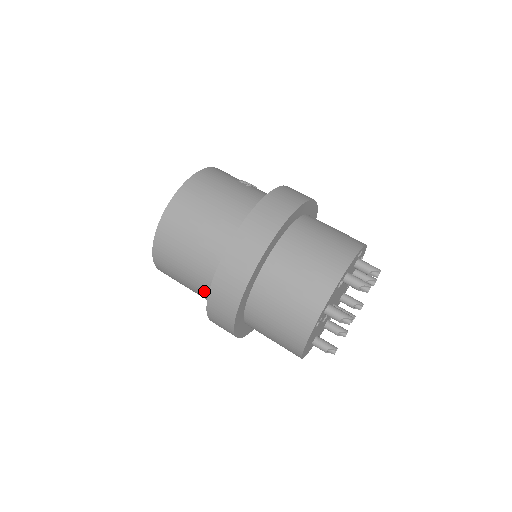
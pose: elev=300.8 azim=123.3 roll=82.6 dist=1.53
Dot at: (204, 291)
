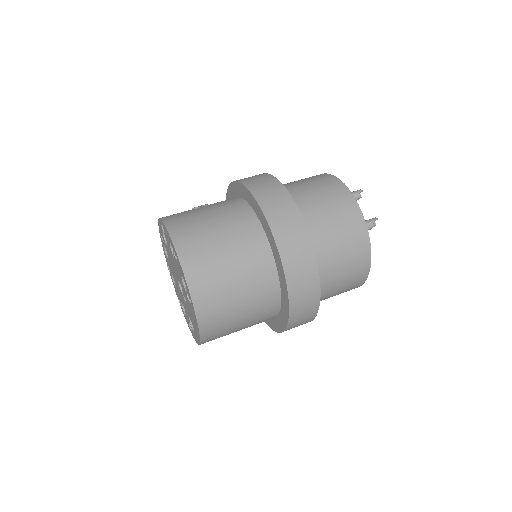
Dot at: (266, 310)
